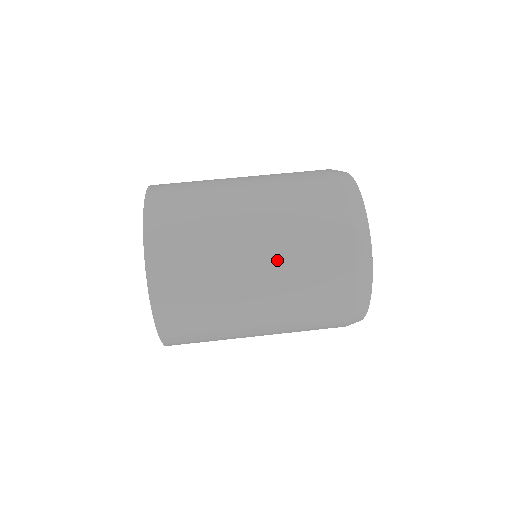
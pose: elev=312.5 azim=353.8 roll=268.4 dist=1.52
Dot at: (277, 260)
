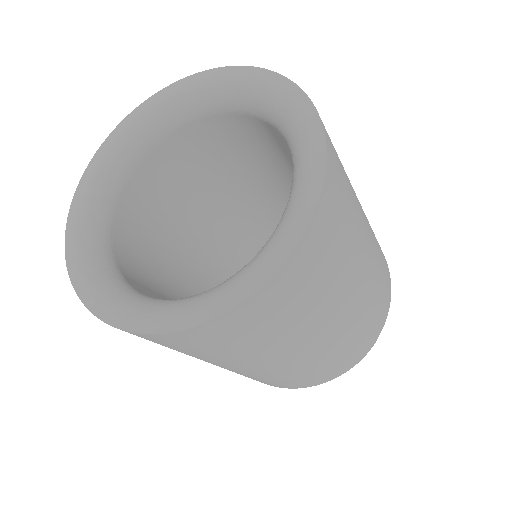
Dot at: (263, 374)
